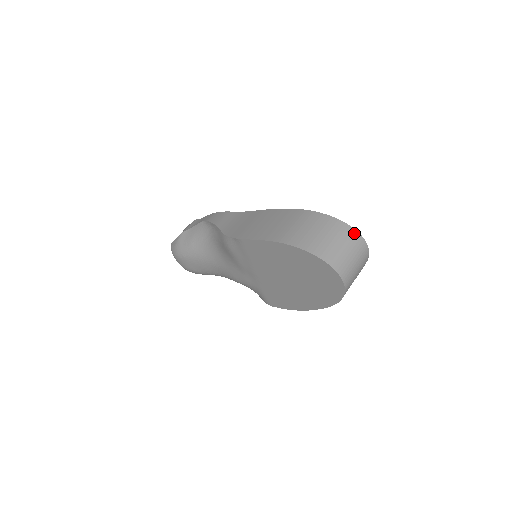
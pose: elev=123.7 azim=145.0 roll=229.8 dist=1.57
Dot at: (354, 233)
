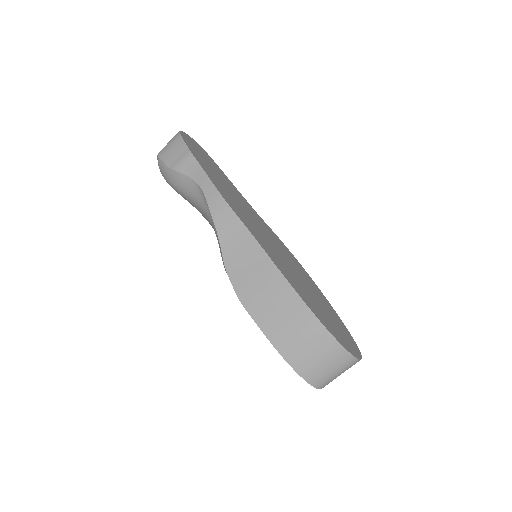
Dot at: (353, 361)
